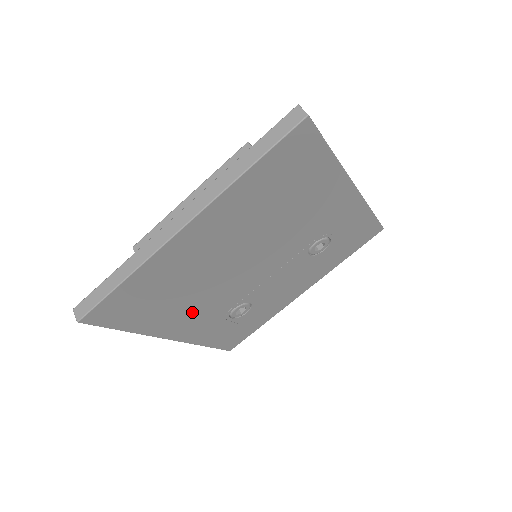
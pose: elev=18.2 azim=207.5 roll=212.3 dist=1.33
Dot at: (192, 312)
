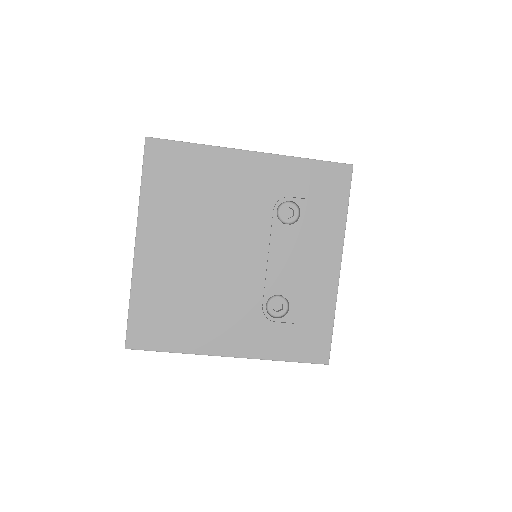
Dot at: (221, 320)
